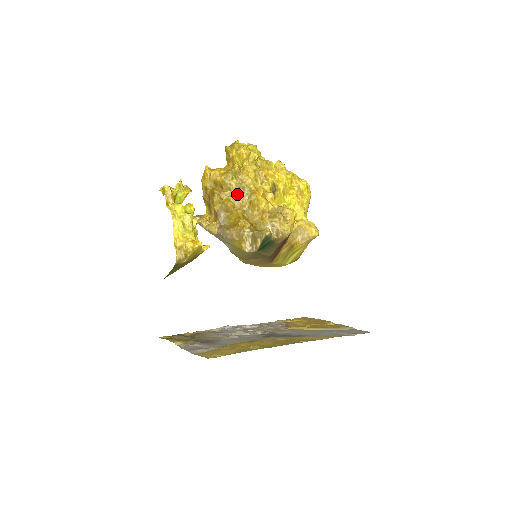
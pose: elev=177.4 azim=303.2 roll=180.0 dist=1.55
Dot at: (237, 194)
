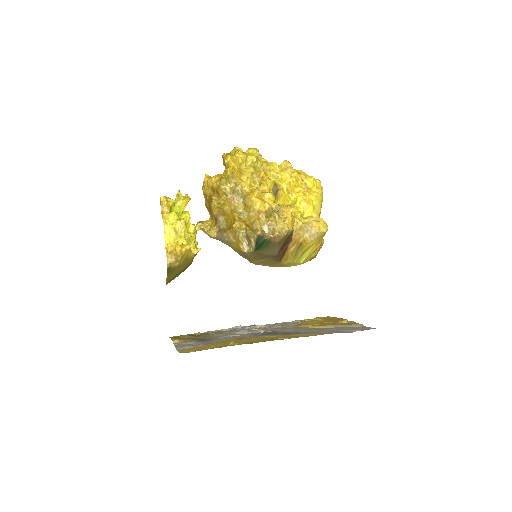
Dot at: (232, 198)
